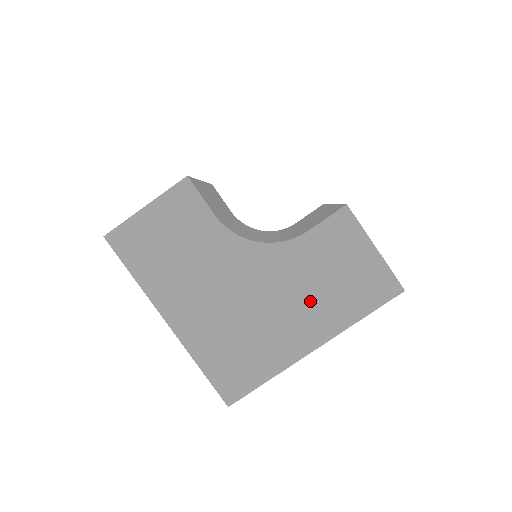
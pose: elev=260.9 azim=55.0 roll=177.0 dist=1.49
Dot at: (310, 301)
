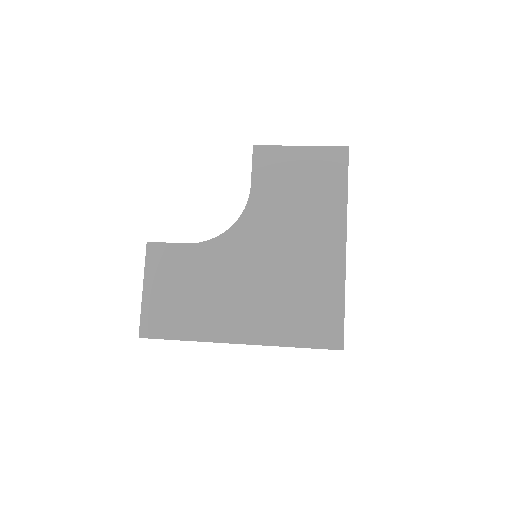
Dot at: (304, 221)
